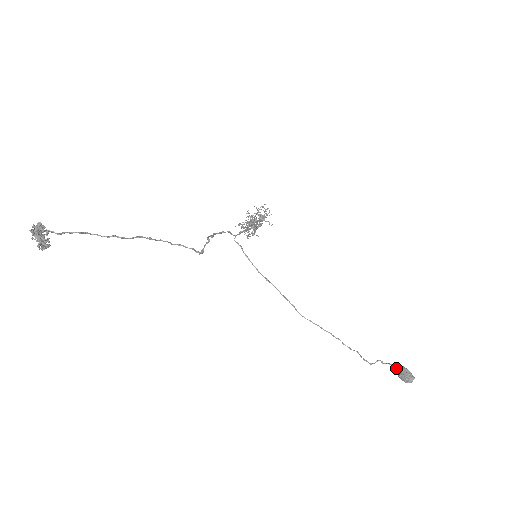
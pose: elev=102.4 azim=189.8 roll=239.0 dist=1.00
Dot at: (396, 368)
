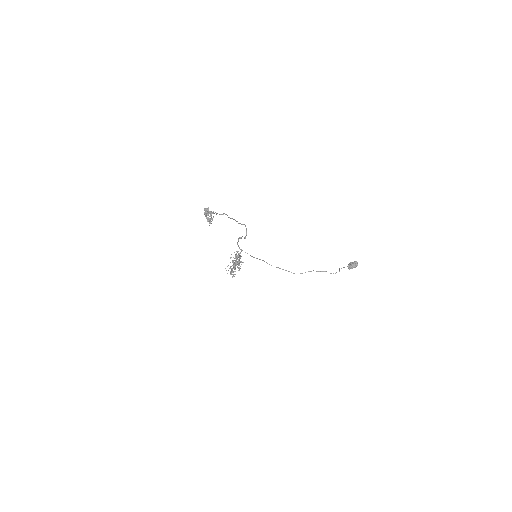
Dot at: (348, 266)
